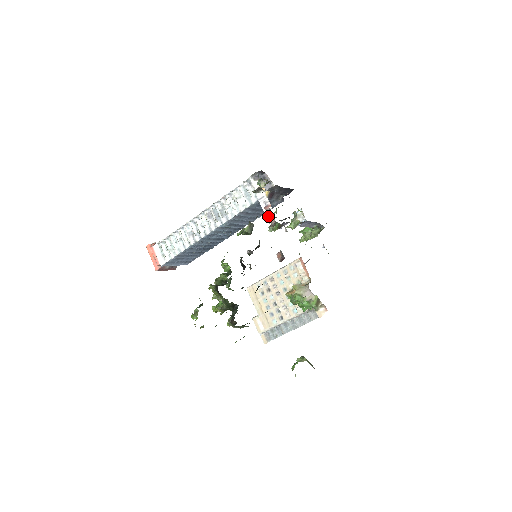
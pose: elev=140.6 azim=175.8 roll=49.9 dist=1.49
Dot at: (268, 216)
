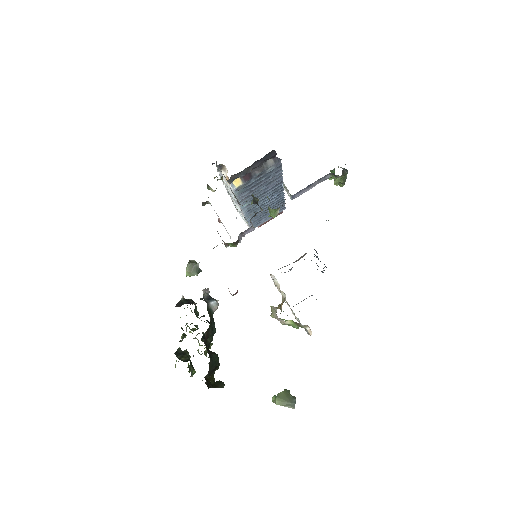
Dot at: occluded
